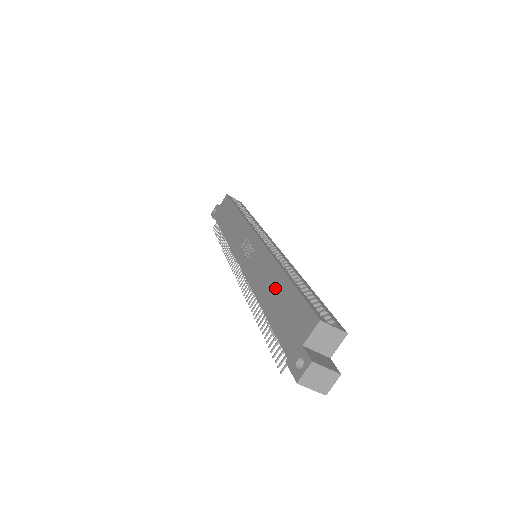
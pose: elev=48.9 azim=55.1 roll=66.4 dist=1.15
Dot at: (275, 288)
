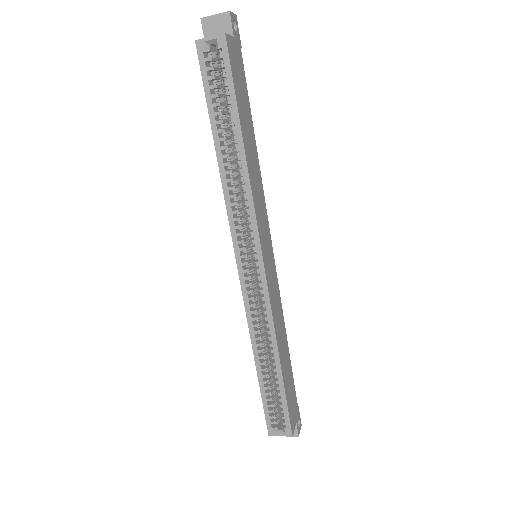
Dot at: occluded
